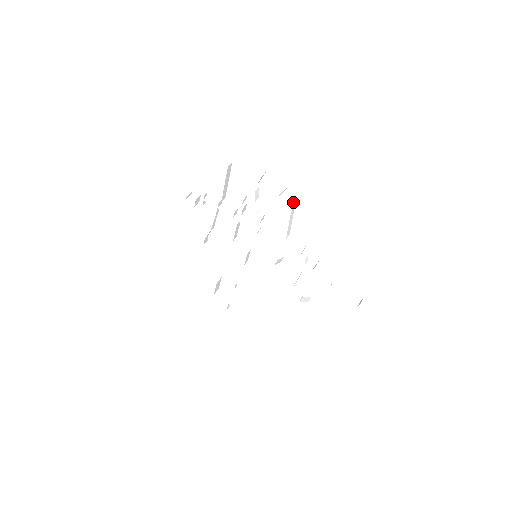
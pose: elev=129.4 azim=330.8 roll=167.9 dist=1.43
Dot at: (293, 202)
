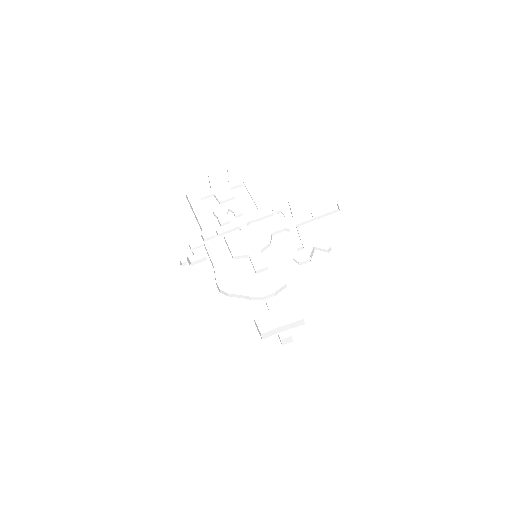
Dot at: (239, 180)
